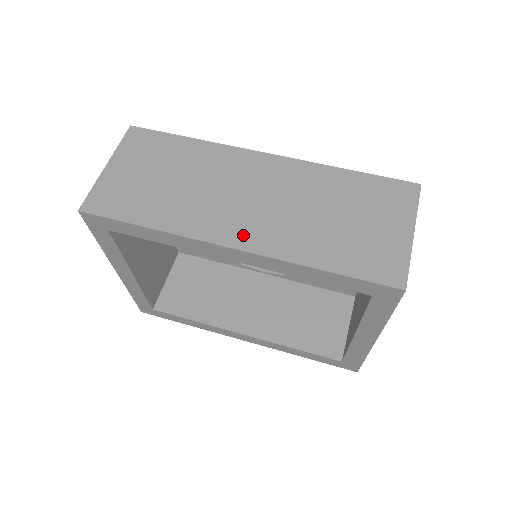
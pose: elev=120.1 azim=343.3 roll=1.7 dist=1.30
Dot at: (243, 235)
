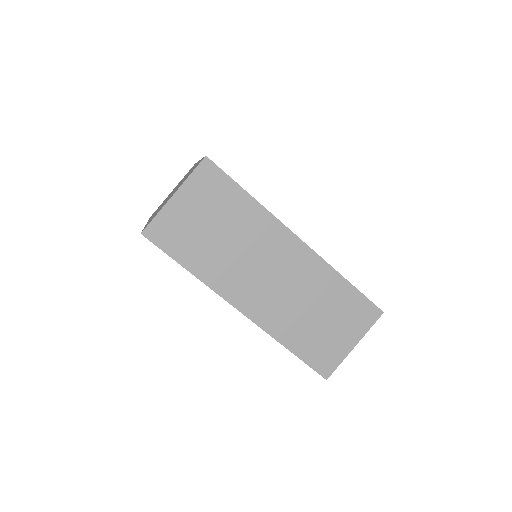
Dot at: (252, 305)
